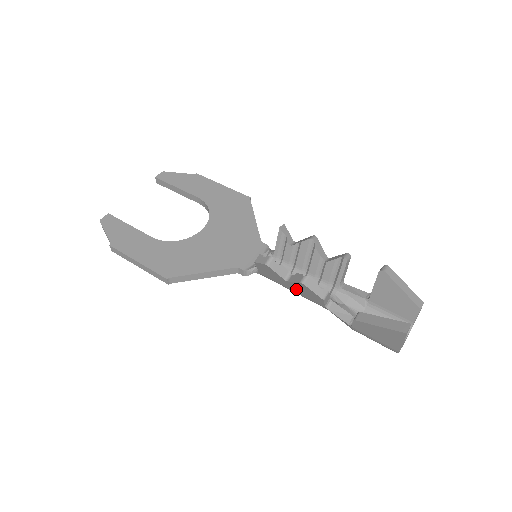
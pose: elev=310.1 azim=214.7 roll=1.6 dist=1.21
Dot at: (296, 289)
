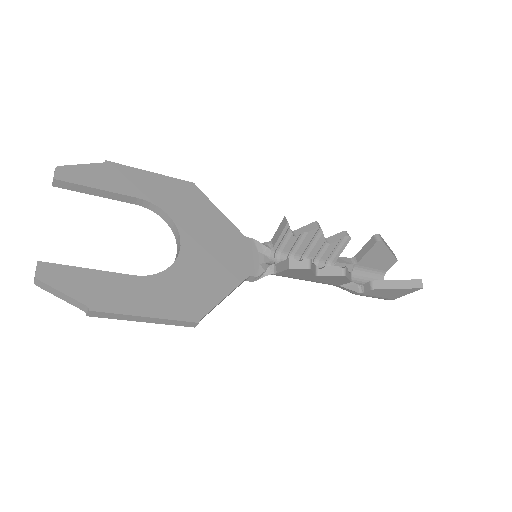
Dot at: (319, 279)
